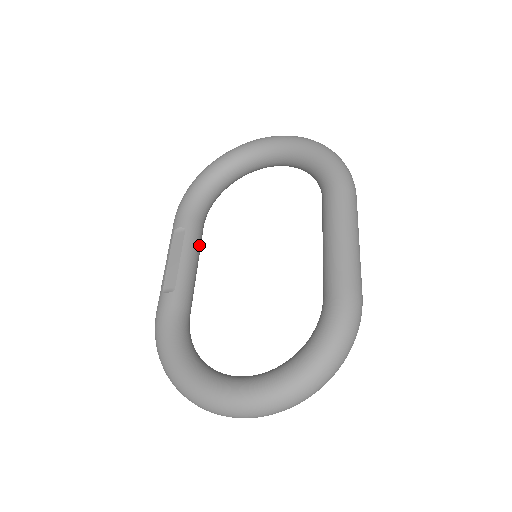
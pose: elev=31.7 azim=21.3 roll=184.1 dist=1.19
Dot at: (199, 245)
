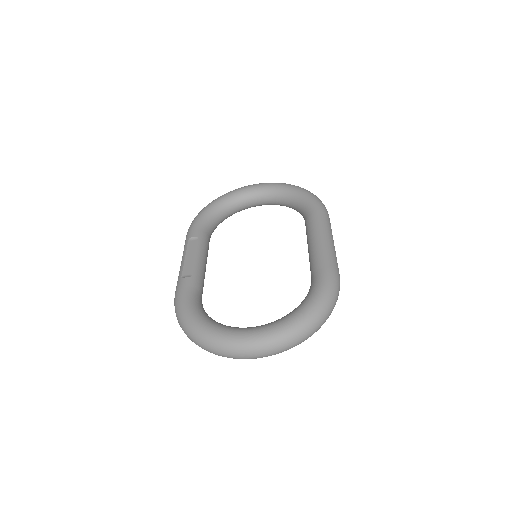
Dot at: (207, 252)
